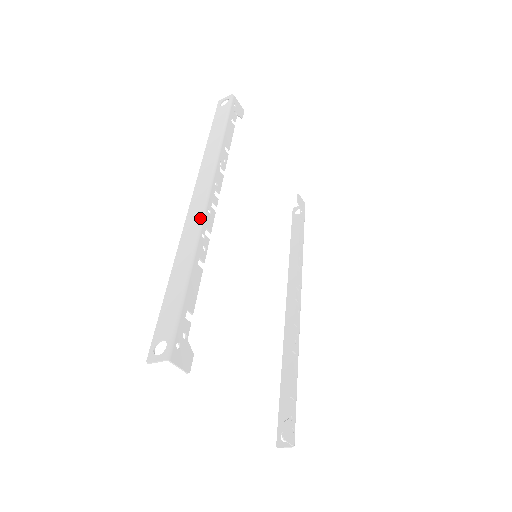
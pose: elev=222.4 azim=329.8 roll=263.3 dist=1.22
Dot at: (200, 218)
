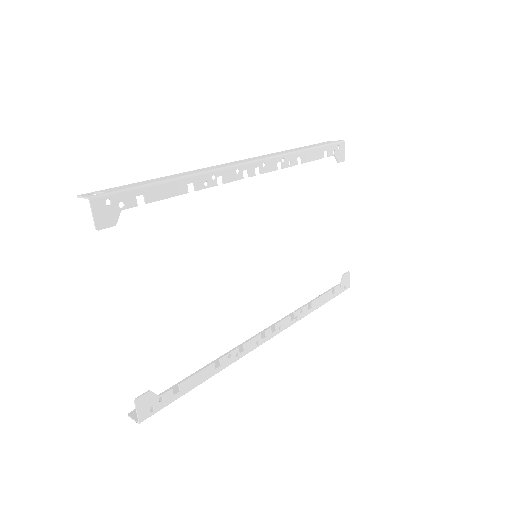
Dot at: (225, 166)
